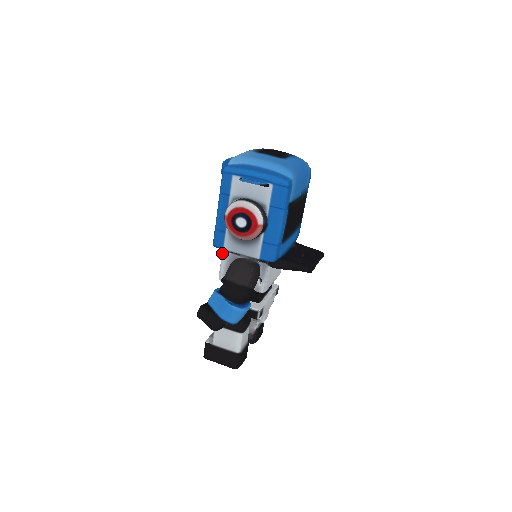
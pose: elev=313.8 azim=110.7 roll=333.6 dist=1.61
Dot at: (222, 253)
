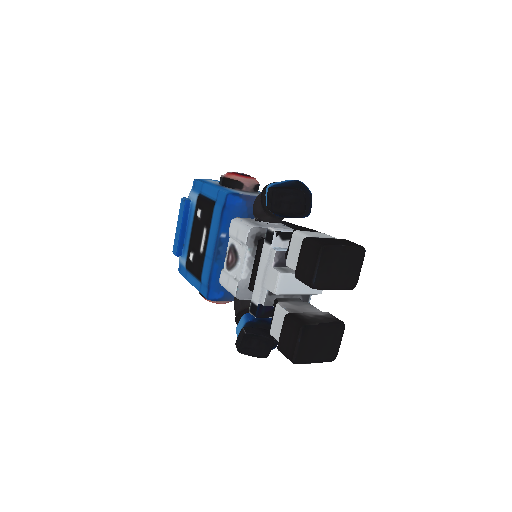
Dot at: (233, 220)
